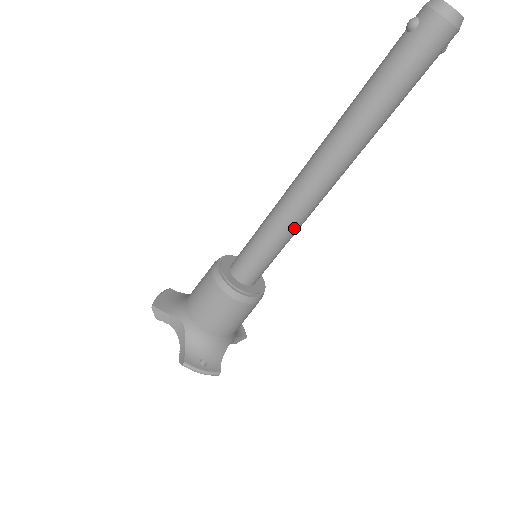
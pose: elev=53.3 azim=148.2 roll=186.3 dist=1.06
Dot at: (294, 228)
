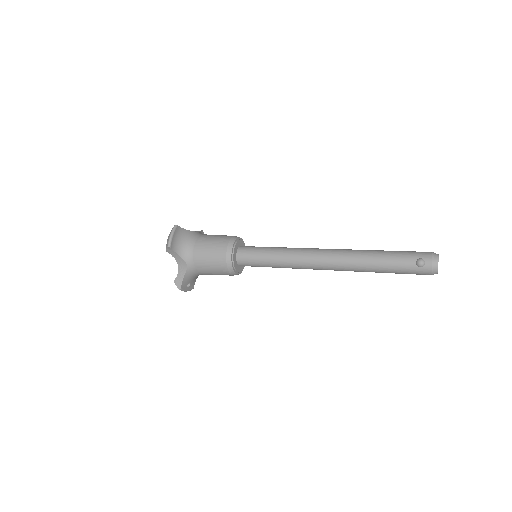
Dot at: occluded
